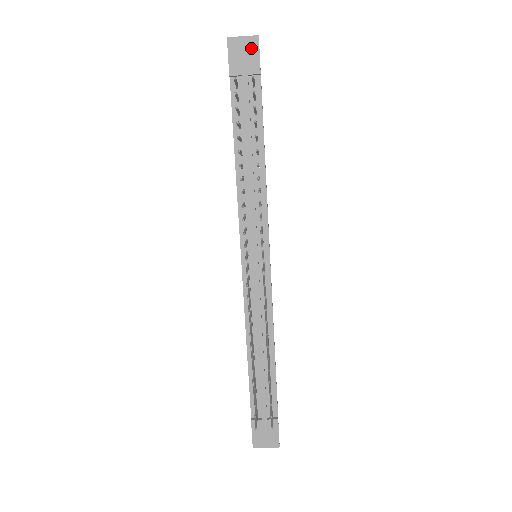
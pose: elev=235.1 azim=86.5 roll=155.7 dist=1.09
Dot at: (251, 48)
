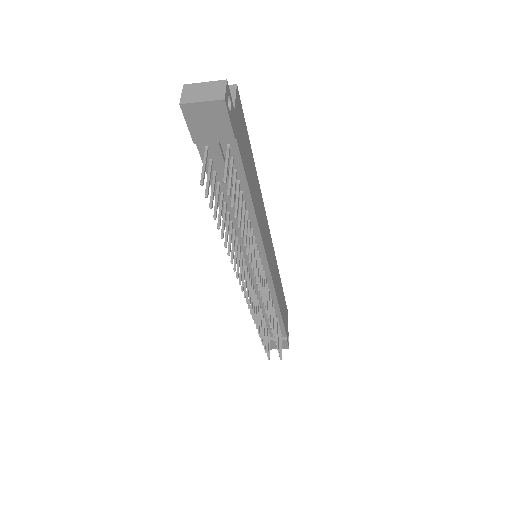
Dot at: (217, 114)
